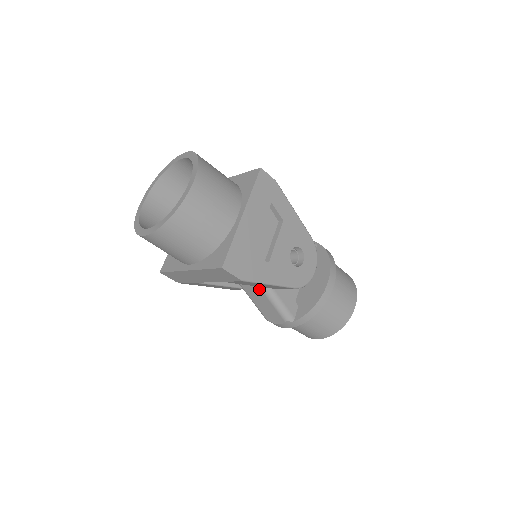
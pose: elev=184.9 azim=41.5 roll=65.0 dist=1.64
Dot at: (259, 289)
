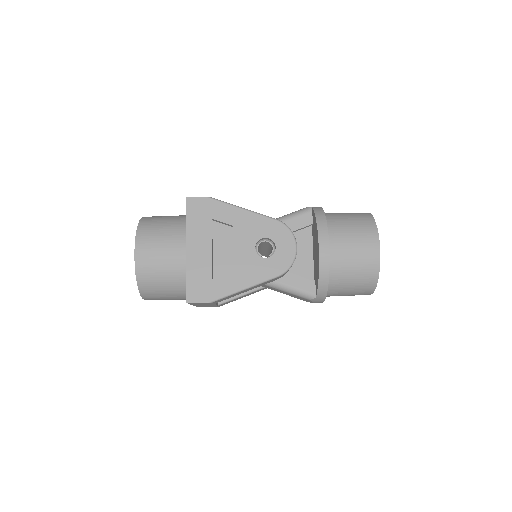
Dot at: (266, 286)
